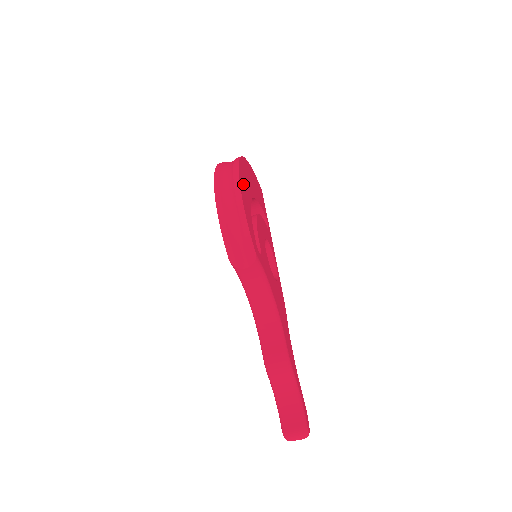
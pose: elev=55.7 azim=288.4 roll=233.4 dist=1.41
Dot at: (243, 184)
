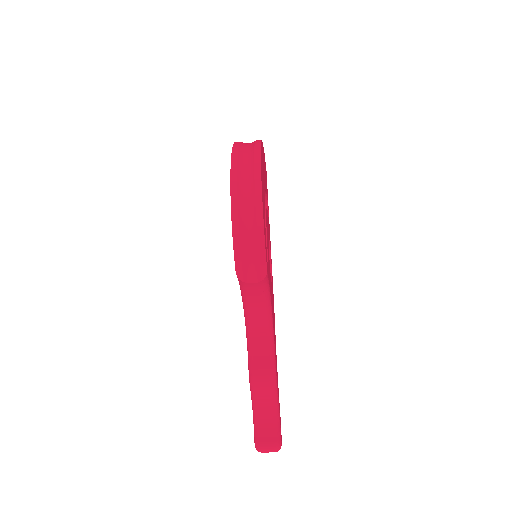
Dot at: (262, 182)
